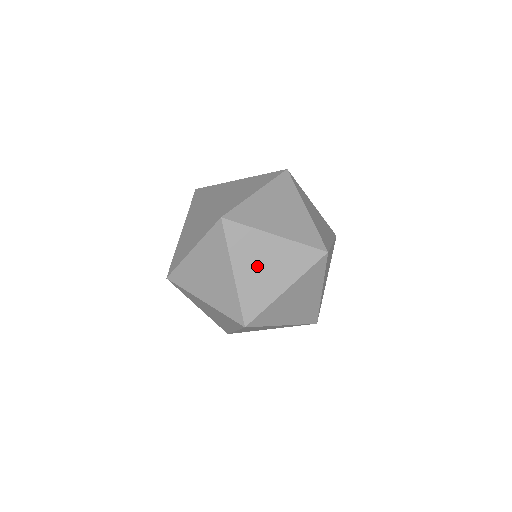
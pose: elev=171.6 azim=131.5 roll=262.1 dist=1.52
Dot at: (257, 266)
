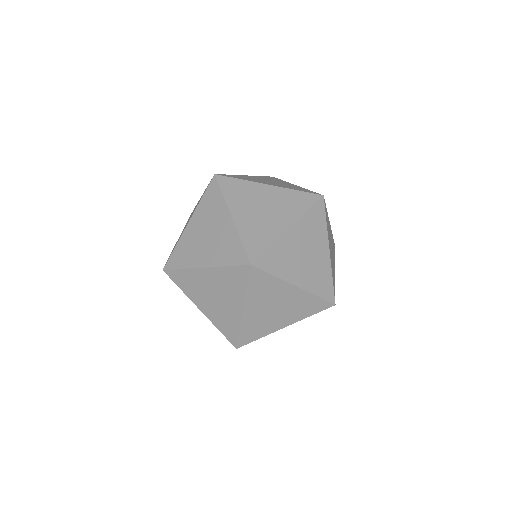
Dot at: (268, 307)
